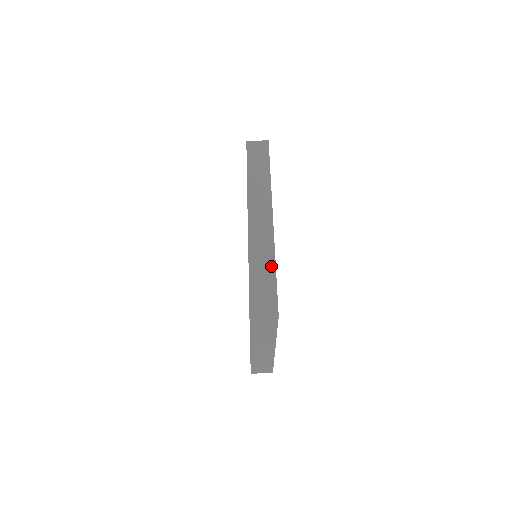
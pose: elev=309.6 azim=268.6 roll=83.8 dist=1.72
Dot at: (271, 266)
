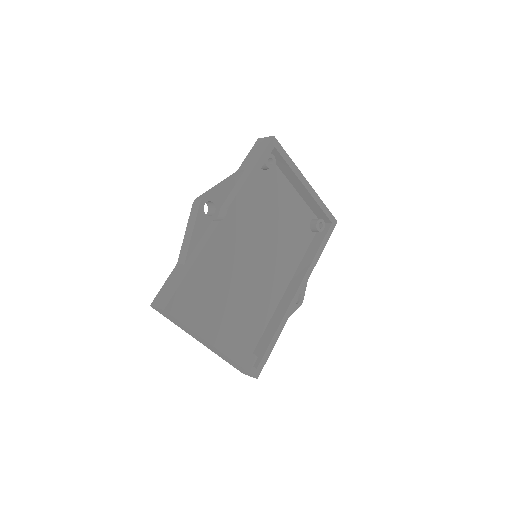
Dot at: (190, 263)
